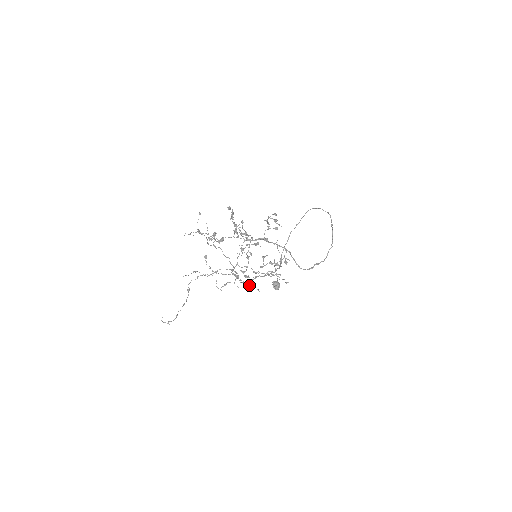
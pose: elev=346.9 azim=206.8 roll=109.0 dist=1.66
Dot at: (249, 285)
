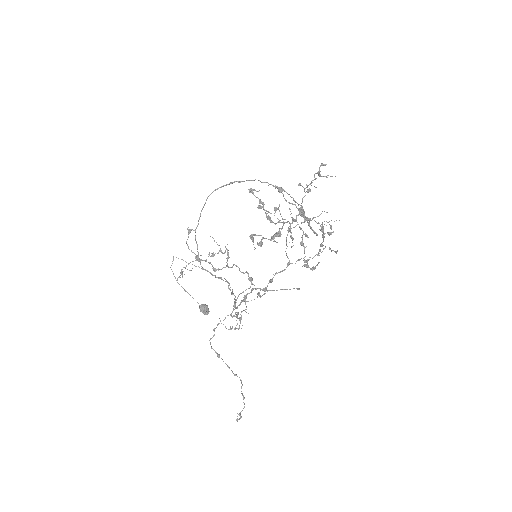
Dot at: occluded
